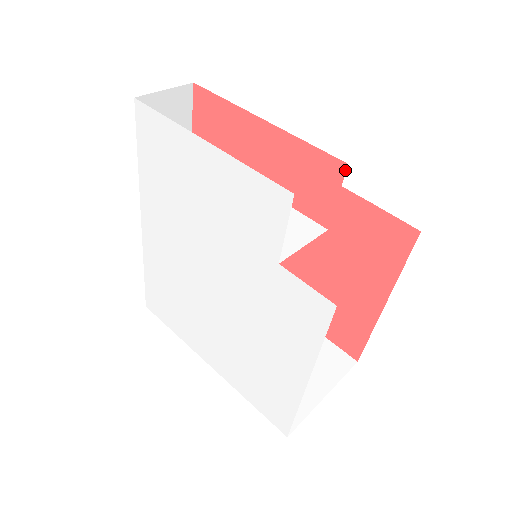
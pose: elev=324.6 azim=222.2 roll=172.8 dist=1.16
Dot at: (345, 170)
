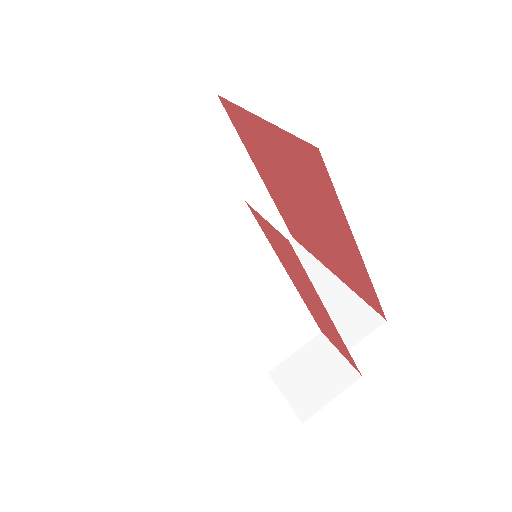
Dot at: (358, 371)
